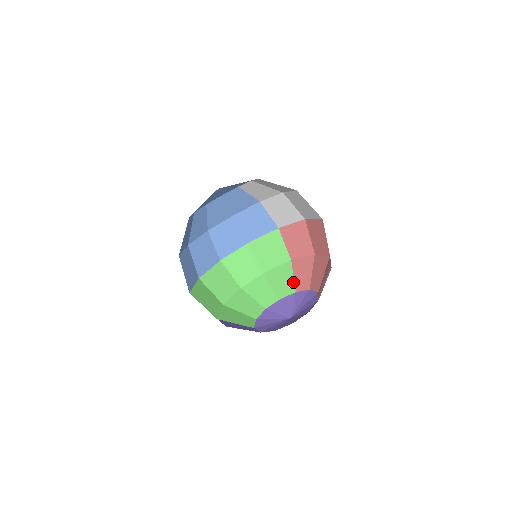
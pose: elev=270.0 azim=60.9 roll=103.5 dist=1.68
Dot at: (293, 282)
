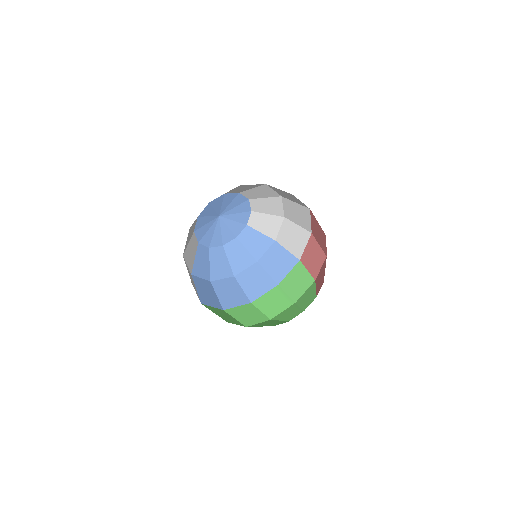
Dot at: (315, 292)
